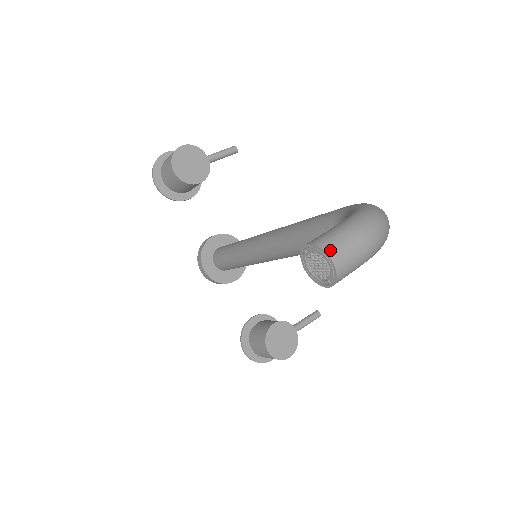
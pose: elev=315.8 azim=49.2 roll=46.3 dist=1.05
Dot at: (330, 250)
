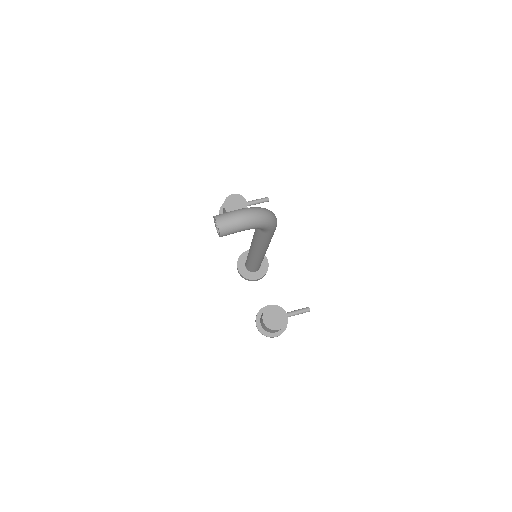
Dot at: (218, 218)
